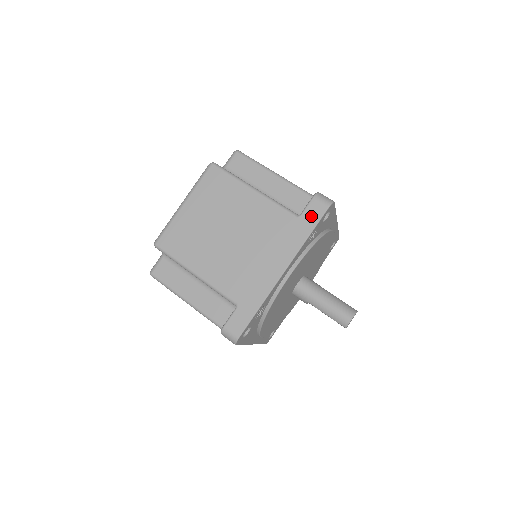
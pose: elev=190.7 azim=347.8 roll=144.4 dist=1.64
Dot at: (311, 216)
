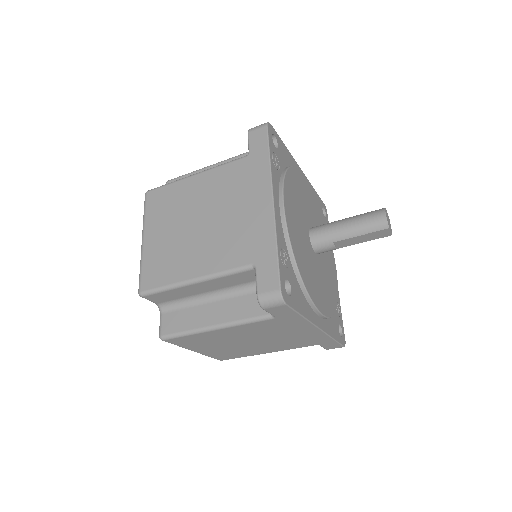
Dot at: (258, 144)
